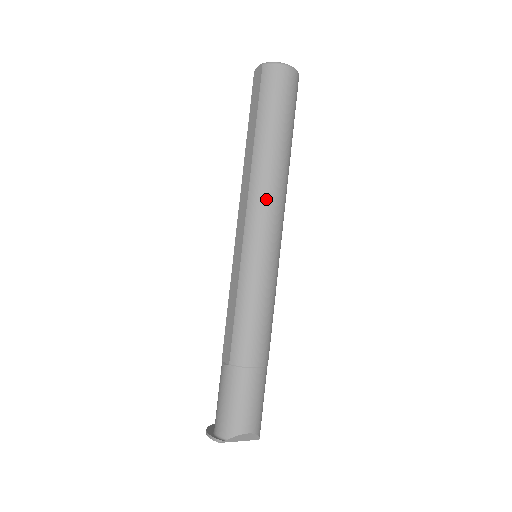
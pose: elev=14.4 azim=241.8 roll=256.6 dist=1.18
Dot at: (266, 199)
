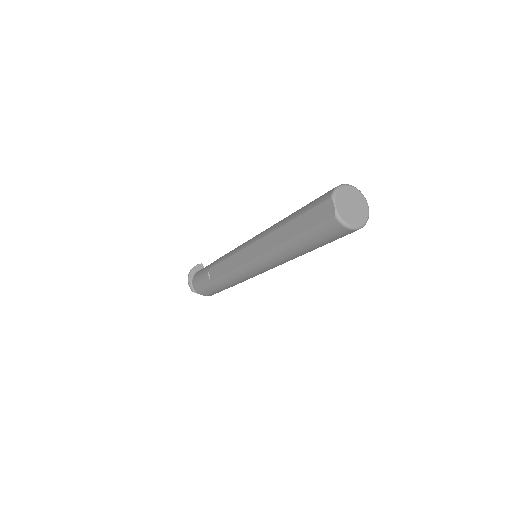
Dot at: (275, 263)
